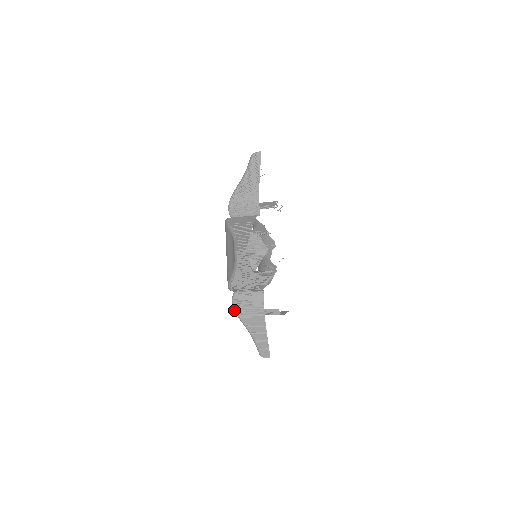
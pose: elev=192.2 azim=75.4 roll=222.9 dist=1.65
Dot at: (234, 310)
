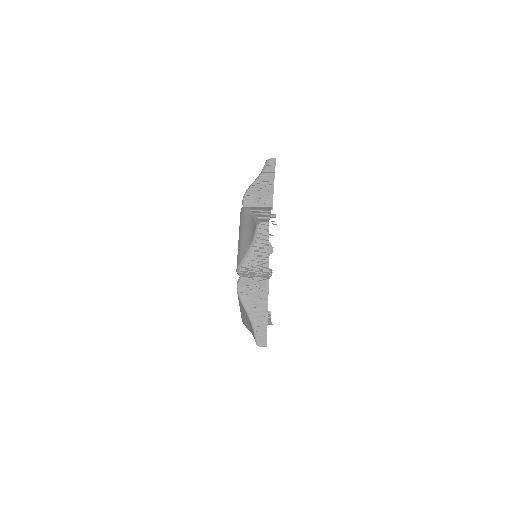
Dot at: (238, 294)
